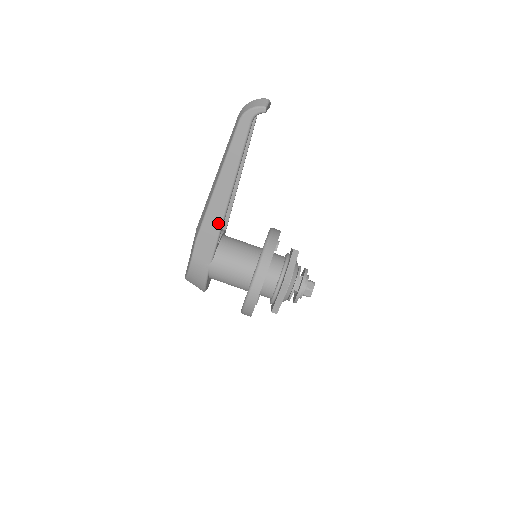
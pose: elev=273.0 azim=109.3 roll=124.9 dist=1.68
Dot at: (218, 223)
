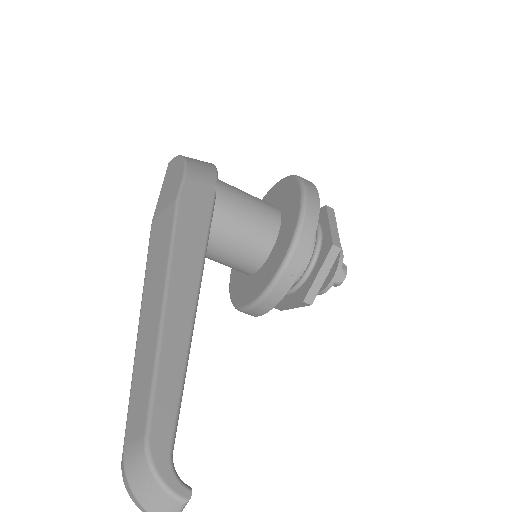
Dot at: occluded
